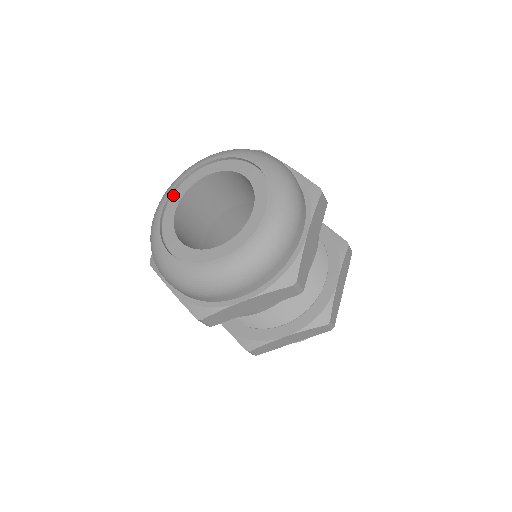
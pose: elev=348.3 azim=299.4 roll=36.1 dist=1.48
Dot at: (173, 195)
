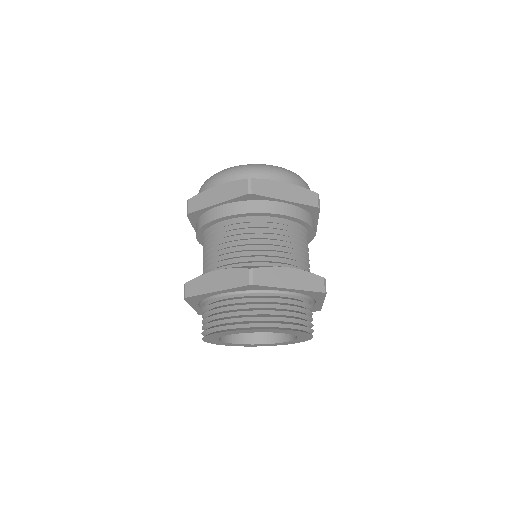
Dot at: occluded
